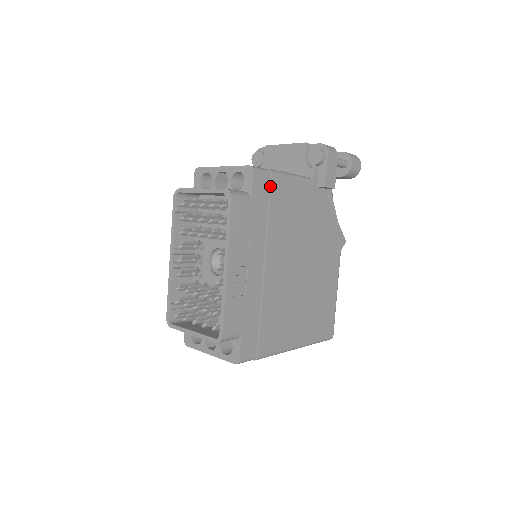
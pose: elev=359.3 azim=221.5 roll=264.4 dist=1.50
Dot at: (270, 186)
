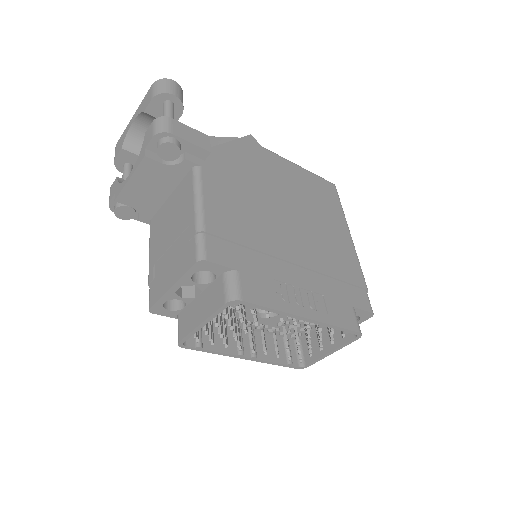
Dot at: (218, 237)
